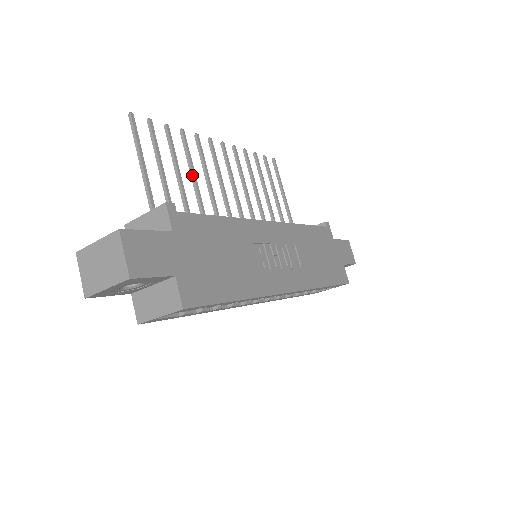
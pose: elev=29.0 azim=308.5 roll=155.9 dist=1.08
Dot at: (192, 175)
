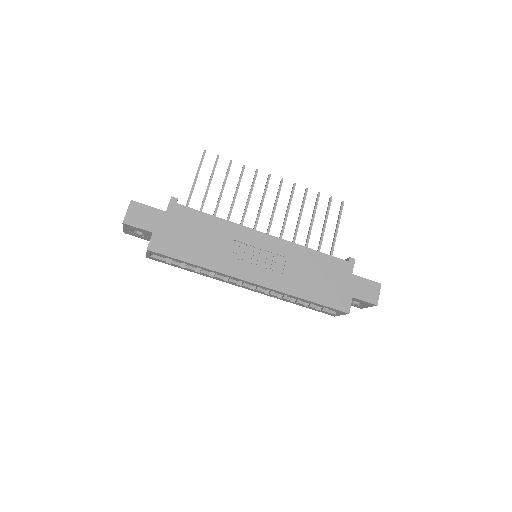
Dot at: (235, 193)
